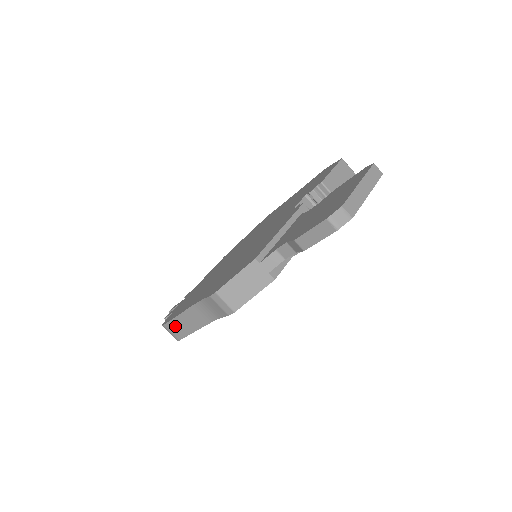
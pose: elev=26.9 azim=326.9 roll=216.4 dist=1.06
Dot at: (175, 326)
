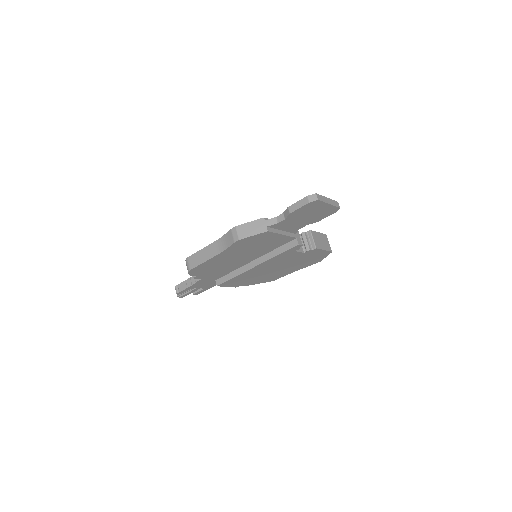
Dot at: (195, 258)
